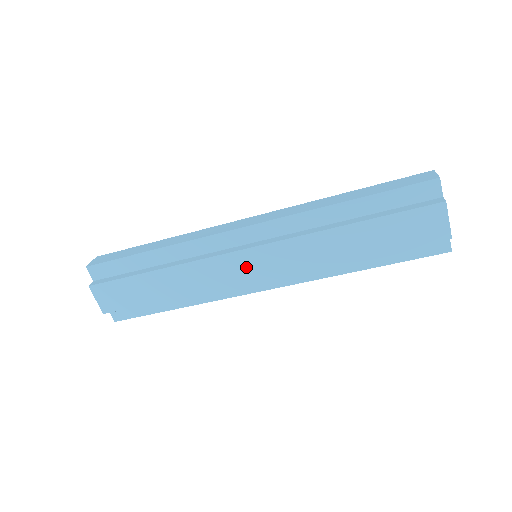
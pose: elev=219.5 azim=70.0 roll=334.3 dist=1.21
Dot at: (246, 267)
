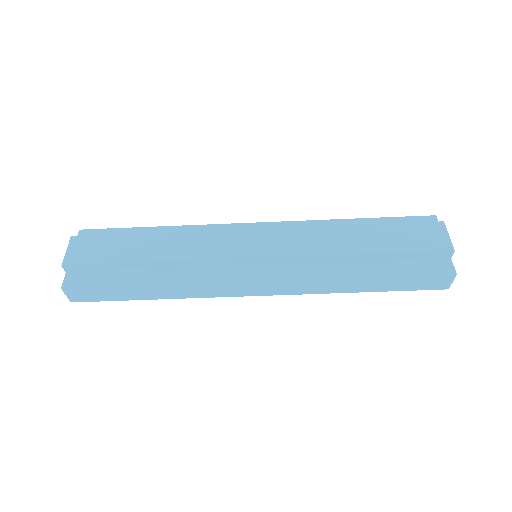
Dot at: (247, 244)
